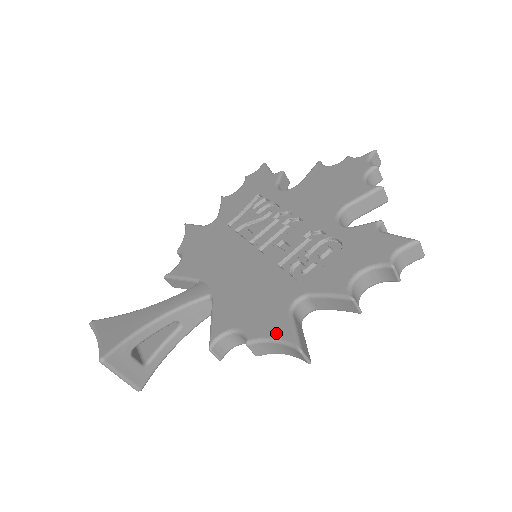
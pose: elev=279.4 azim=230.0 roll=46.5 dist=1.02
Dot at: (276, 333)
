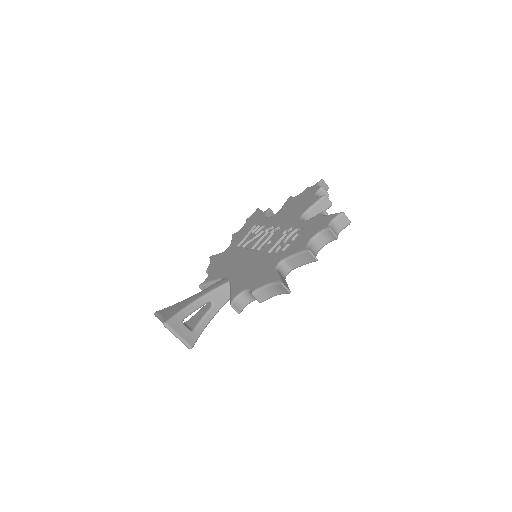
Dot at: (268, 281)
